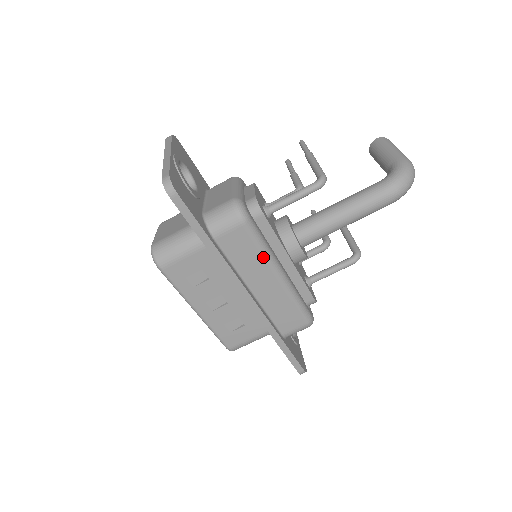
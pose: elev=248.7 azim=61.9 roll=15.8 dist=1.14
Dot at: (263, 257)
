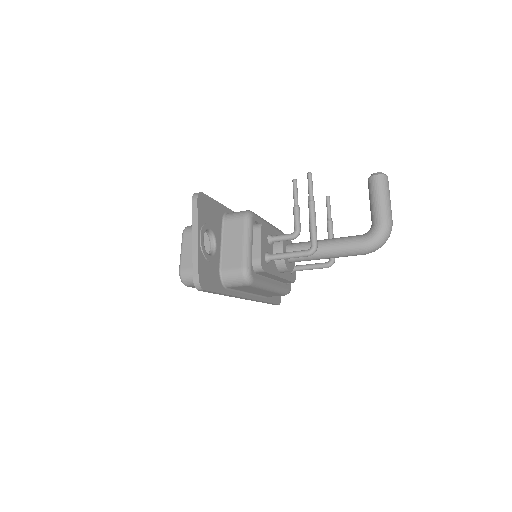
Dot at: (260, 289)
